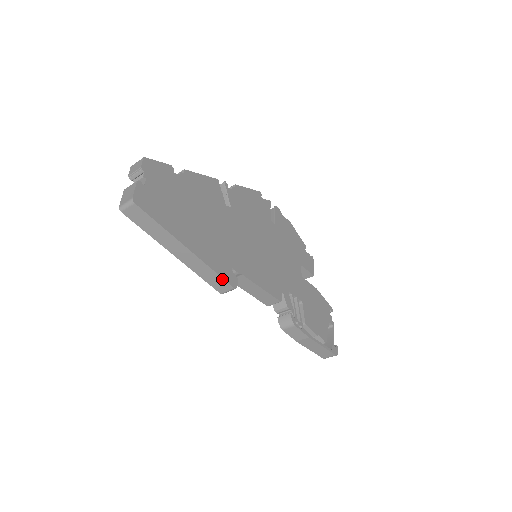
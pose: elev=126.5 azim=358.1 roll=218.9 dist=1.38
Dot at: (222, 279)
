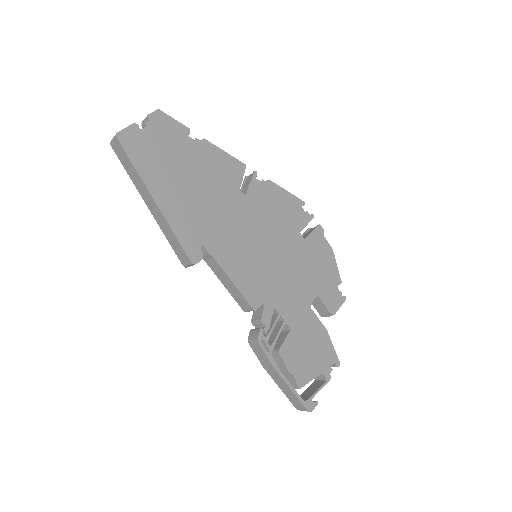
Dot at: (181, 247)
